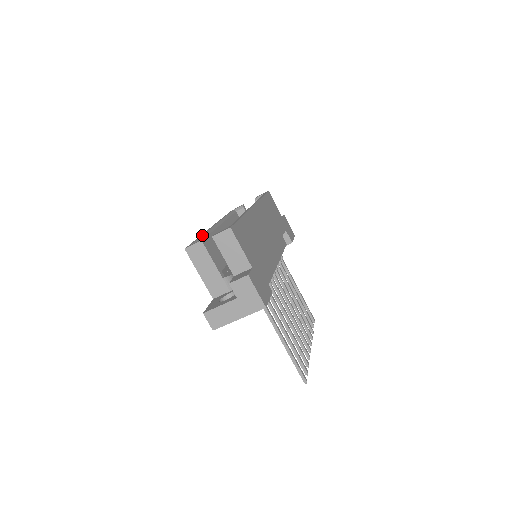
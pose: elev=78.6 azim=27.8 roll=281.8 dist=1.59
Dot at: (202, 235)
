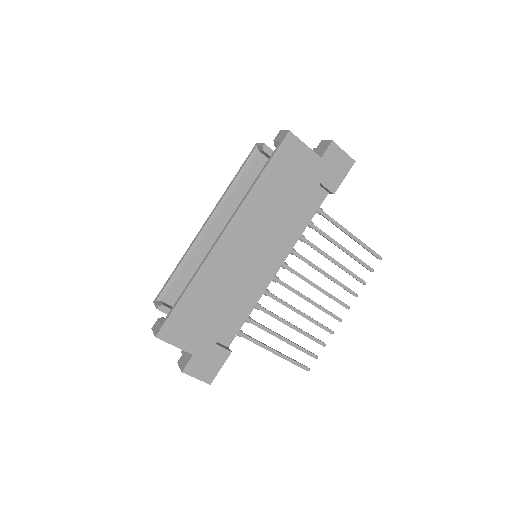
Dot at: (178, 265)
